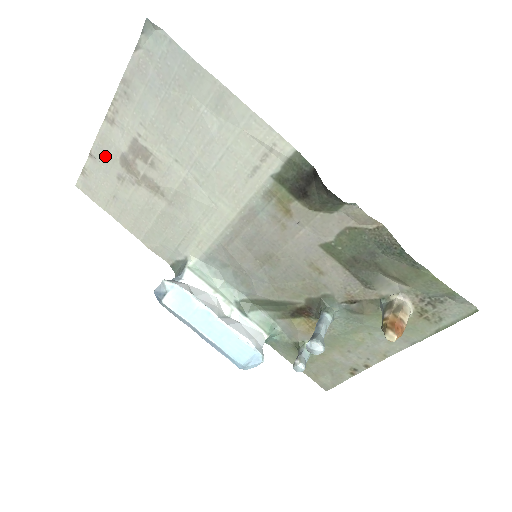
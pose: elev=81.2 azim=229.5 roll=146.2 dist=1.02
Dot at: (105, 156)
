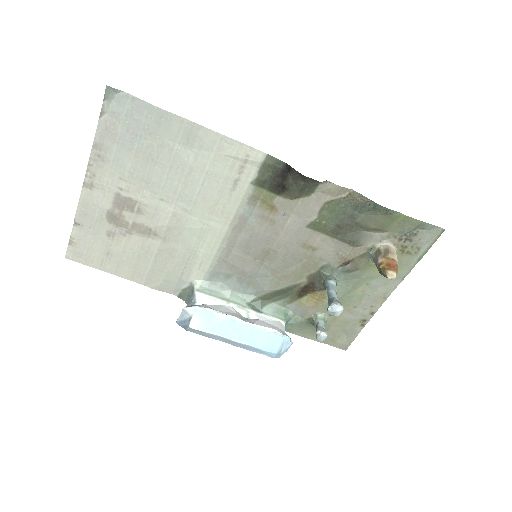
Dot at: (90, 219)
